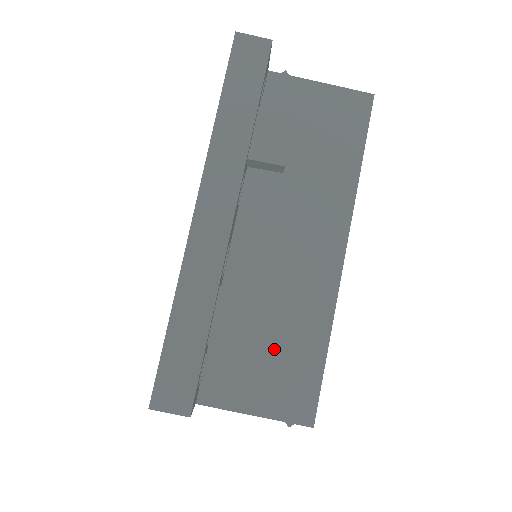
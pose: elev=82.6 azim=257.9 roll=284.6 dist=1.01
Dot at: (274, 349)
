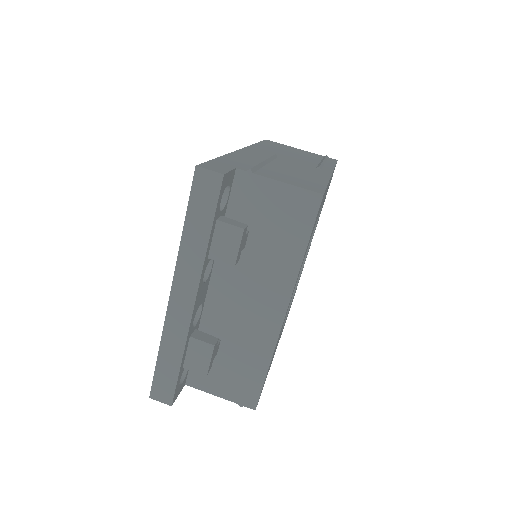
Dot at: (233, 364)
